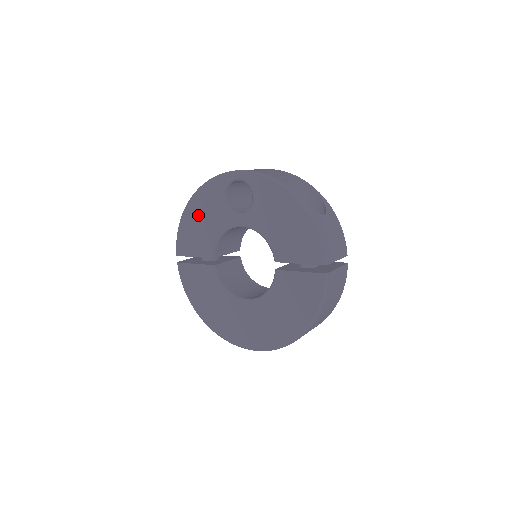
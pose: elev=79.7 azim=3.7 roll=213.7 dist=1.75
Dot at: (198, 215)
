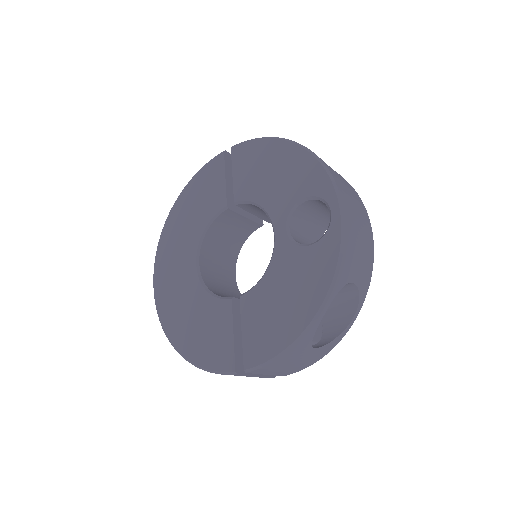
Dot at: (280, 164)
